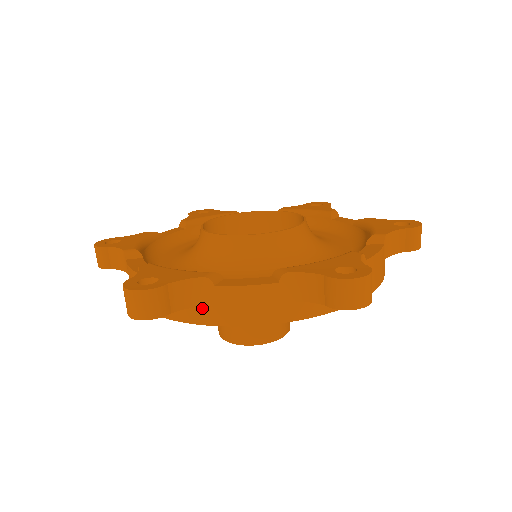
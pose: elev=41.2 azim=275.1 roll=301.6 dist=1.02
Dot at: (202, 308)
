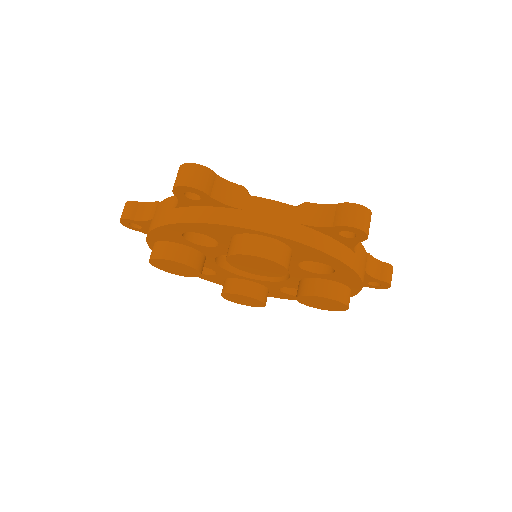
Dot at: (231, 211)
